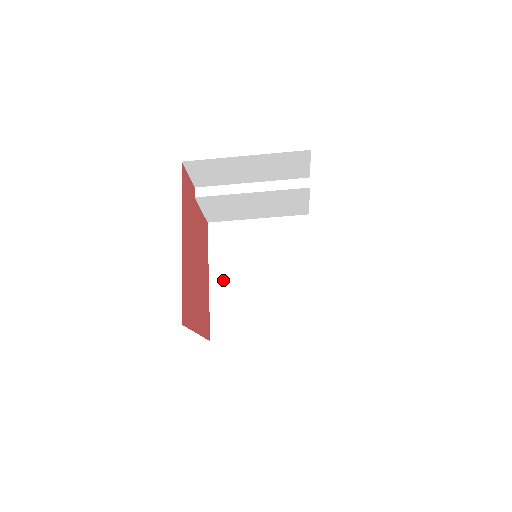
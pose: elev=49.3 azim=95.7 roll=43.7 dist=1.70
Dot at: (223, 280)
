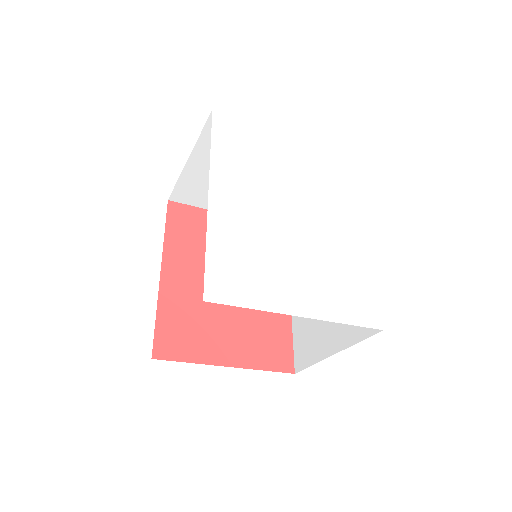
Dot at: occluded
